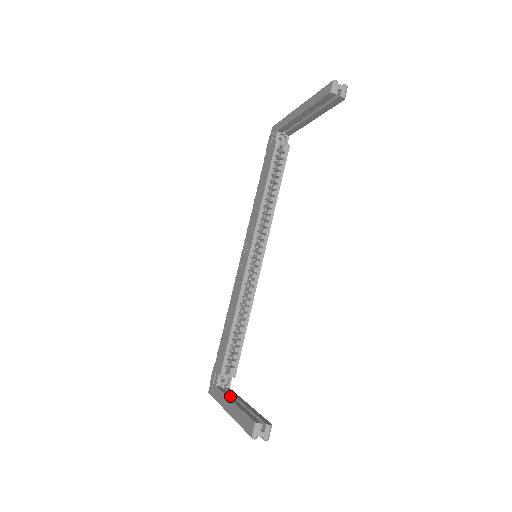
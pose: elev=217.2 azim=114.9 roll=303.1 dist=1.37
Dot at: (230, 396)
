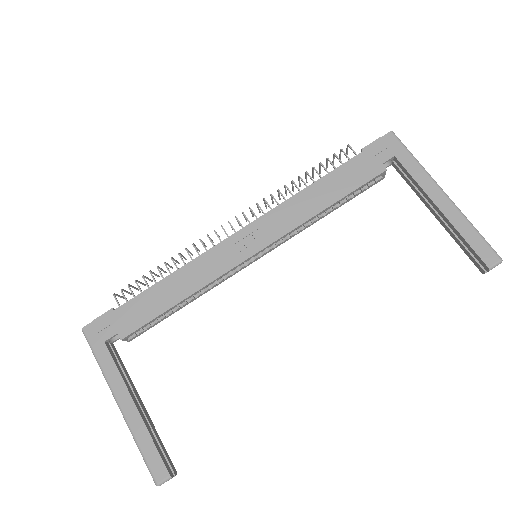
Dot at: (127, 383)
